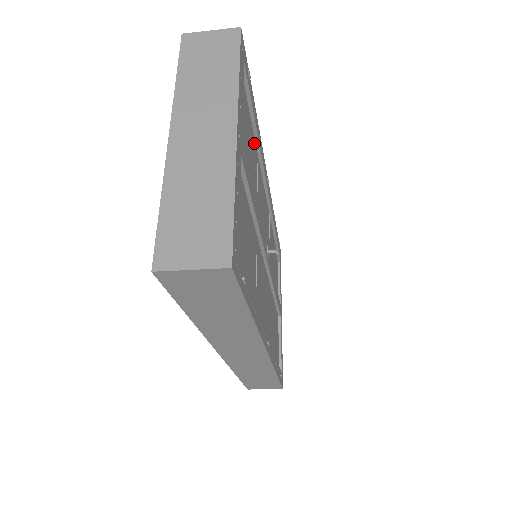
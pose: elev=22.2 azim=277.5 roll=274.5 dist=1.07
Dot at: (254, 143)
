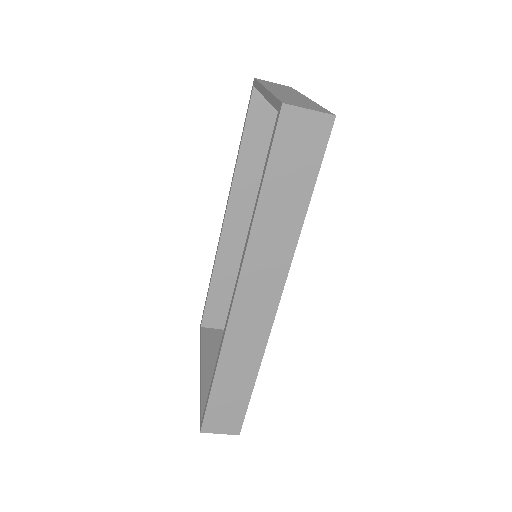
Dot at: occluded
